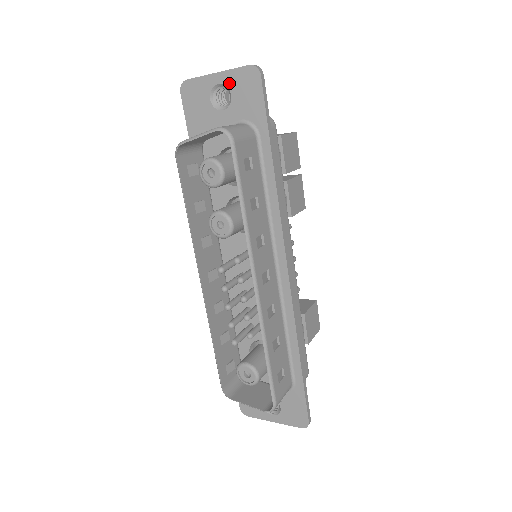
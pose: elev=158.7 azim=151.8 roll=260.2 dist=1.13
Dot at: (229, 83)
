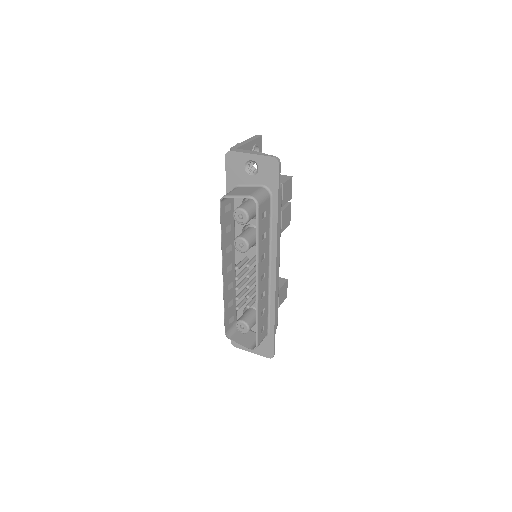
Dot at: (258, 162)
